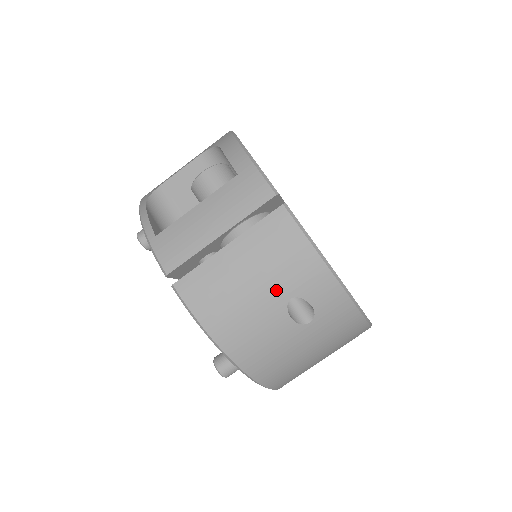
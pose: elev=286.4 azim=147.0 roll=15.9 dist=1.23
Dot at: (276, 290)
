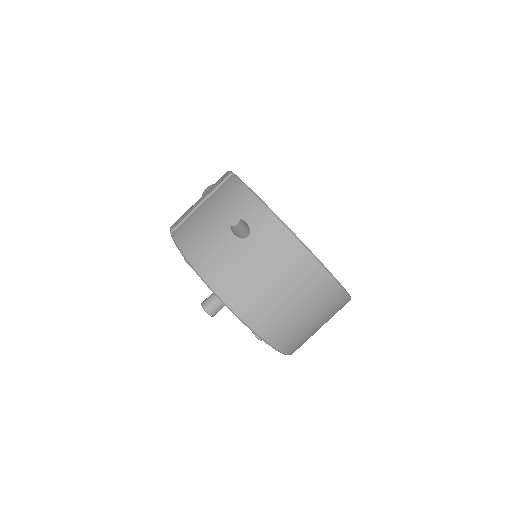
Dot at: (223, 216)
